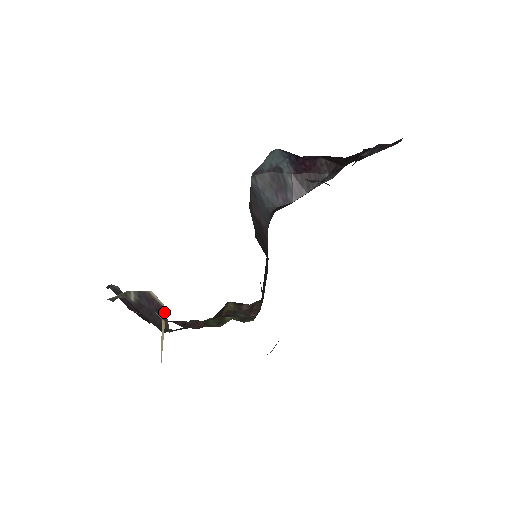
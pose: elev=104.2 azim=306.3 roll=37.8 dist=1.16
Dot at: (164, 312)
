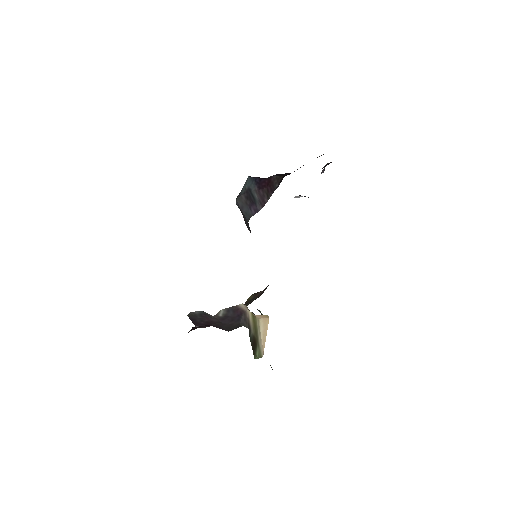
Dot at: (245, 315)
